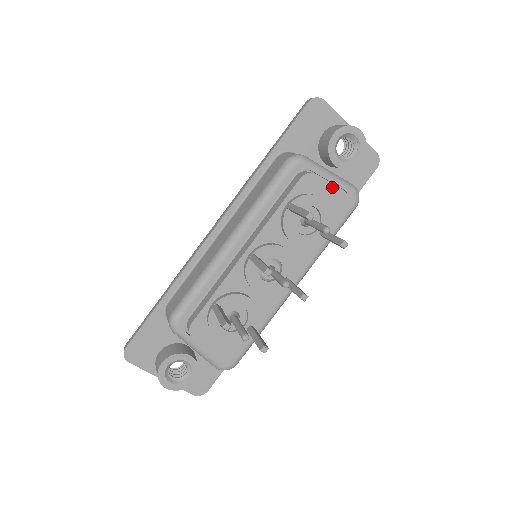
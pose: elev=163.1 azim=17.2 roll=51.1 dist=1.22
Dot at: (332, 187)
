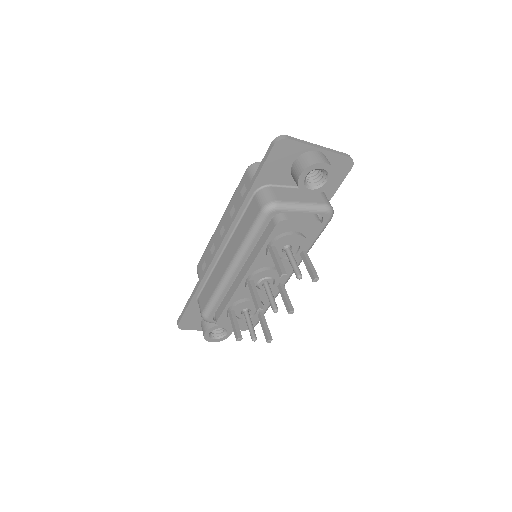
Dot at: (305, 222)
